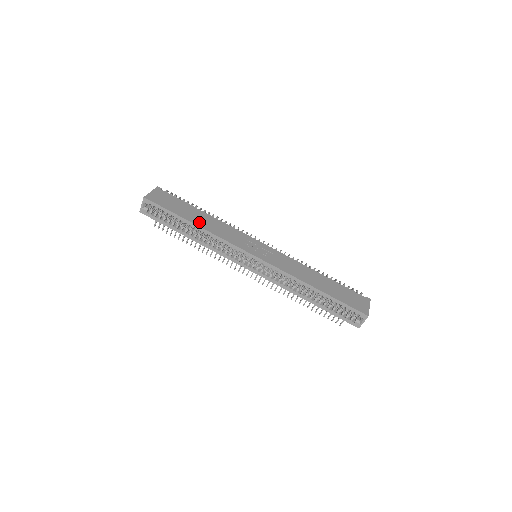
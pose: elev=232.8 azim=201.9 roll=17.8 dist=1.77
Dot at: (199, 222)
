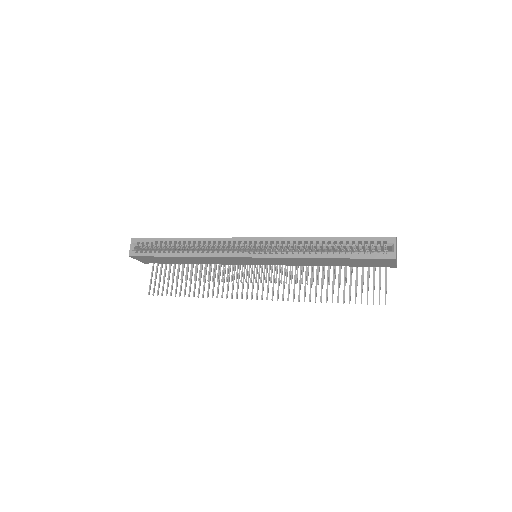
Dot at: occluded
